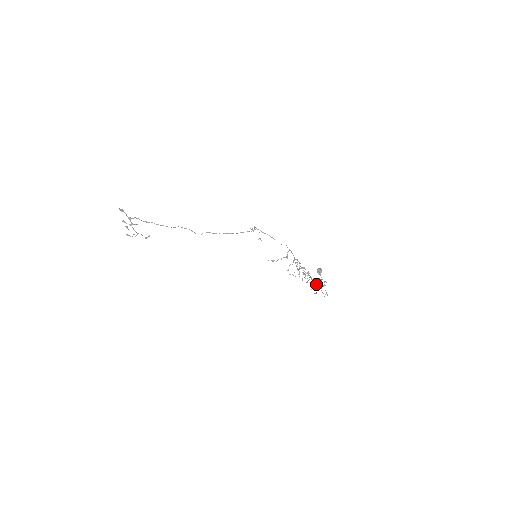
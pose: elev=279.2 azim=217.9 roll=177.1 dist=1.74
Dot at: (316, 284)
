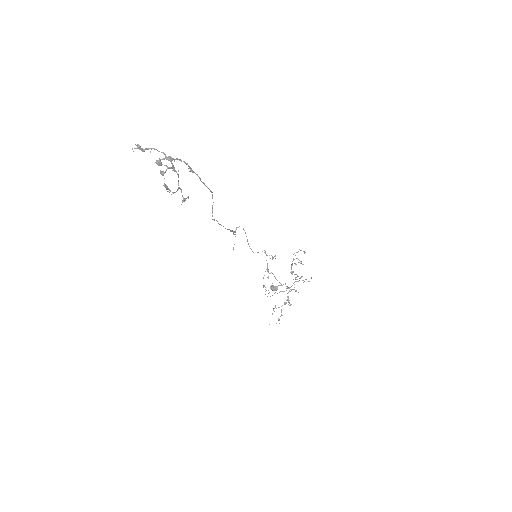
Dot at: occluded
